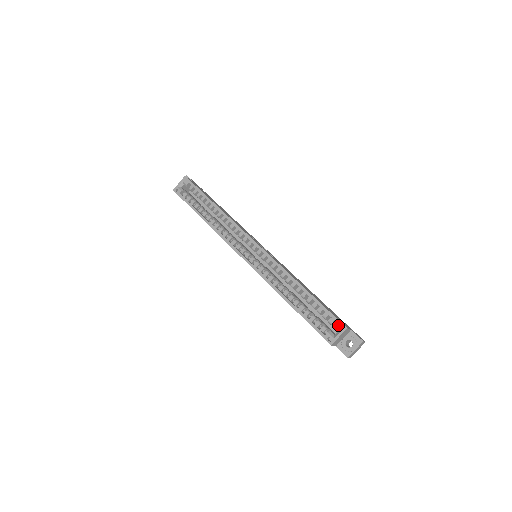
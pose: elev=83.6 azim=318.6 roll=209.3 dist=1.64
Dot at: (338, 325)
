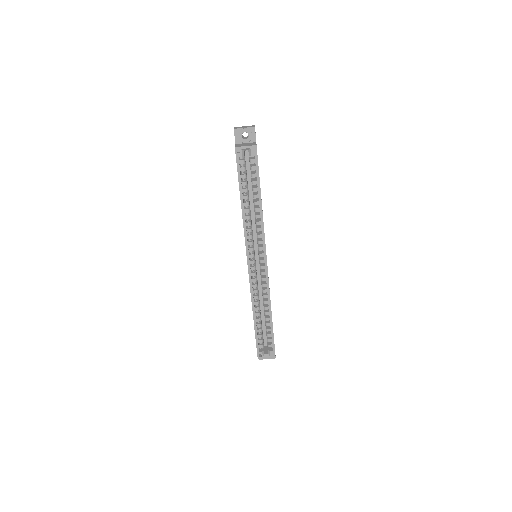
Dot at: (272, 353)
